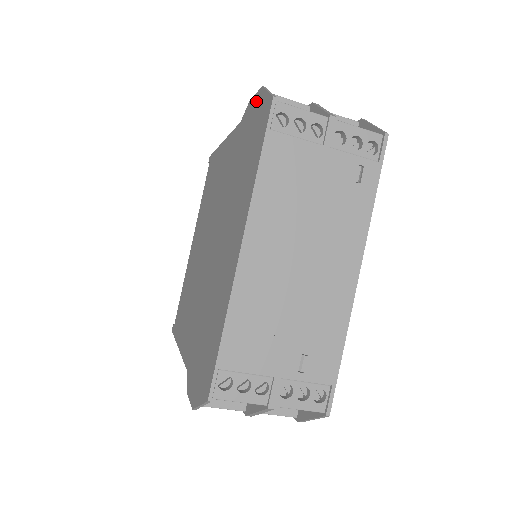
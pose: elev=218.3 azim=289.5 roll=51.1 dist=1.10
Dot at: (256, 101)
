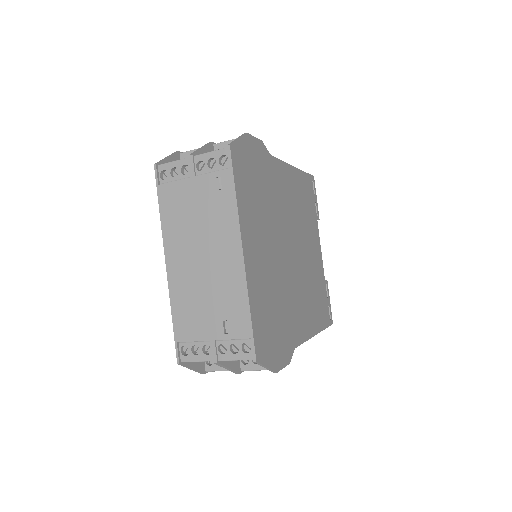
Dot at: occluded
